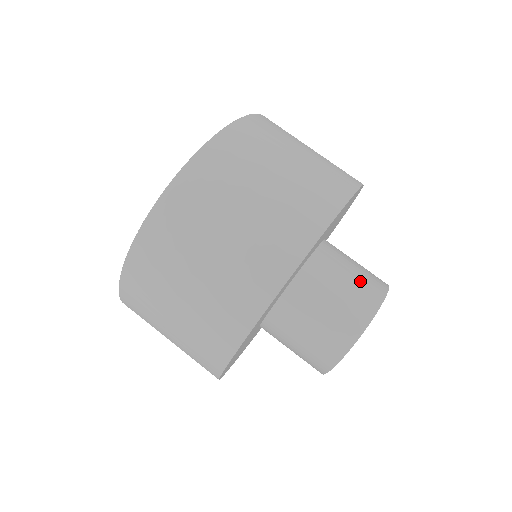
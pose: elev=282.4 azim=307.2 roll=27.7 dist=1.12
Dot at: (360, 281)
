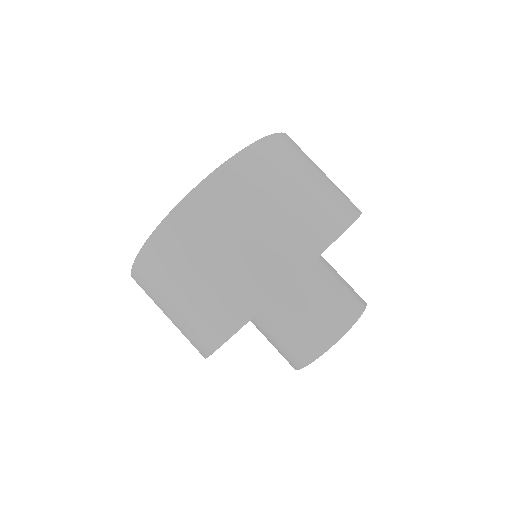
Dot at: (324, 317)
